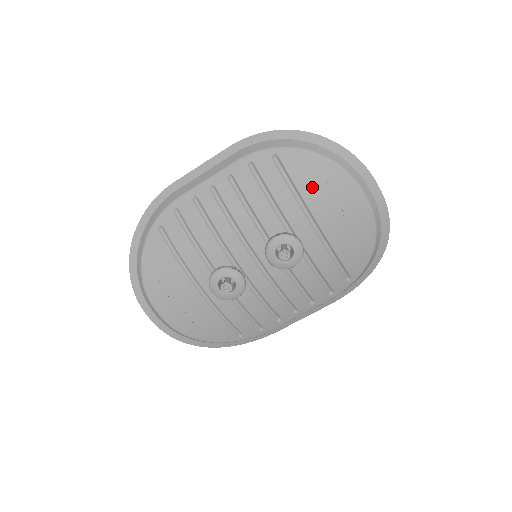
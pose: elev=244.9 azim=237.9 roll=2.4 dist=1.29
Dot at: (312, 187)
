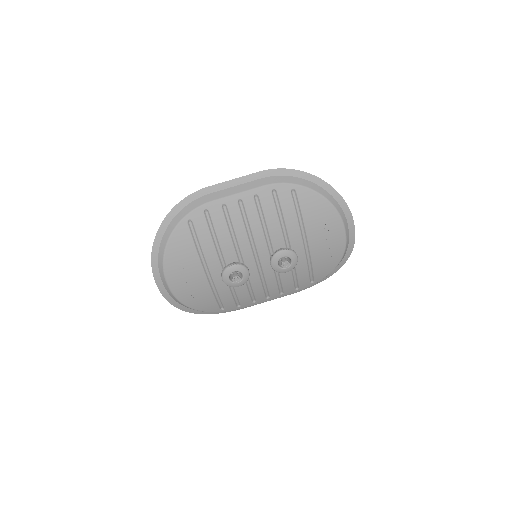
Dot at: (313, 219)
